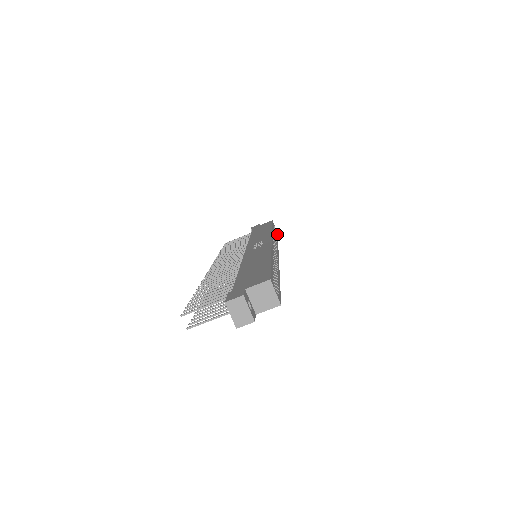
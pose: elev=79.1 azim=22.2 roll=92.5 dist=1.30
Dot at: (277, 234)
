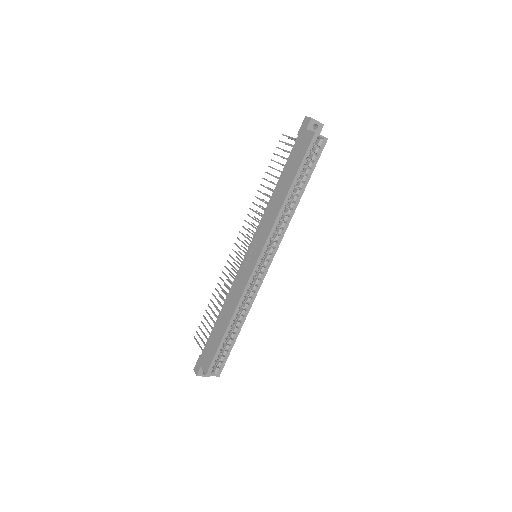
Dot at: (321, 152)
